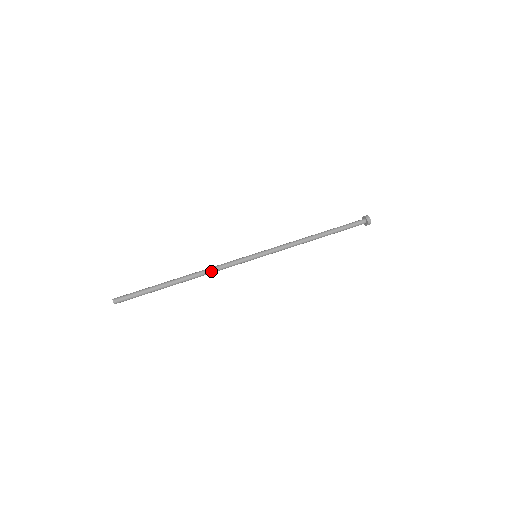
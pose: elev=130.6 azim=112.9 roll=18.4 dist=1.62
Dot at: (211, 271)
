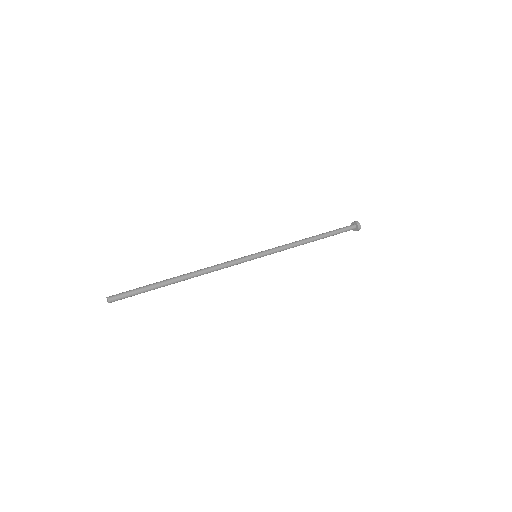
Dot at: (212, 270)
